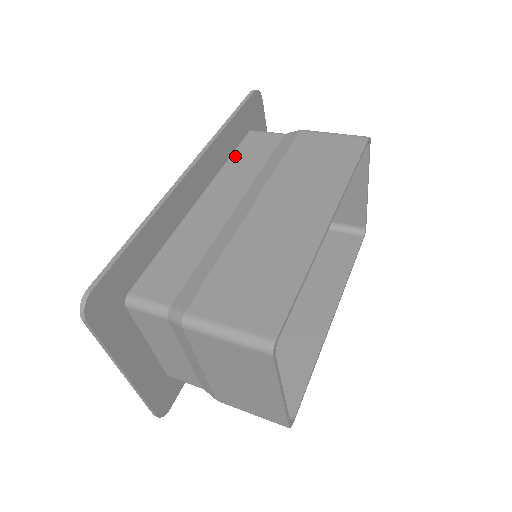
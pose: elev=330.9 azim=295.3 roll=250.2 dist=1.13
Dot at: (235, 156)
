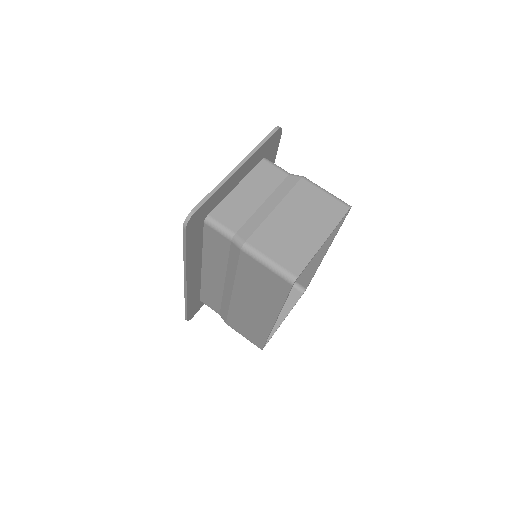
Dot at: (205, 245)
